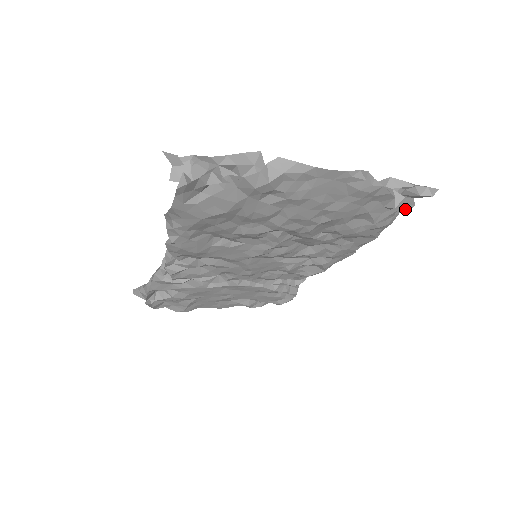
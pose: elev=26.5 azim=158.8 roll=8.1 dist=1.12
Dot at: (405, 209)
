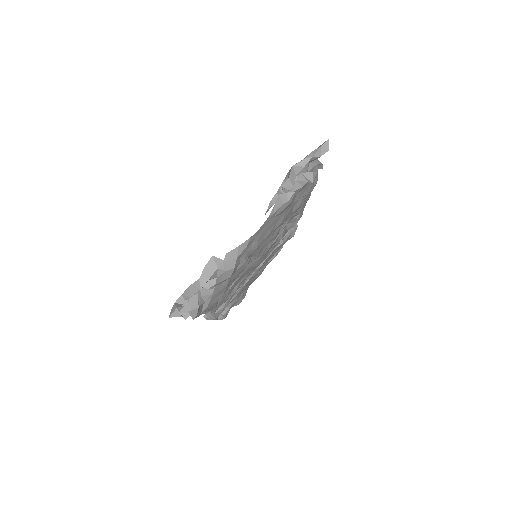
Dot at: occluded
